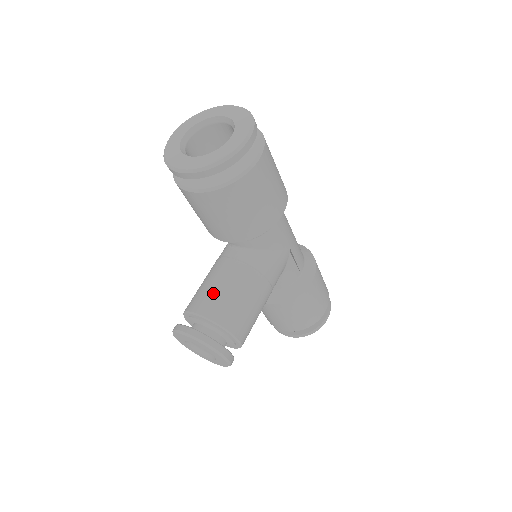
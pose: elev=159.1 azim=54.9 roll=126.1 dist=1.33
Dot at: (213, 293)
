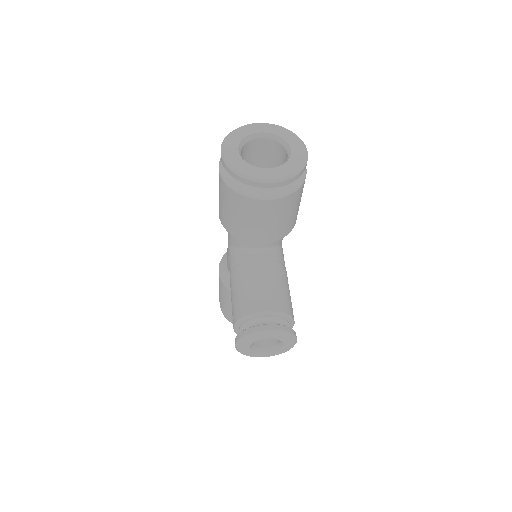
Dot at: (267, 291)
